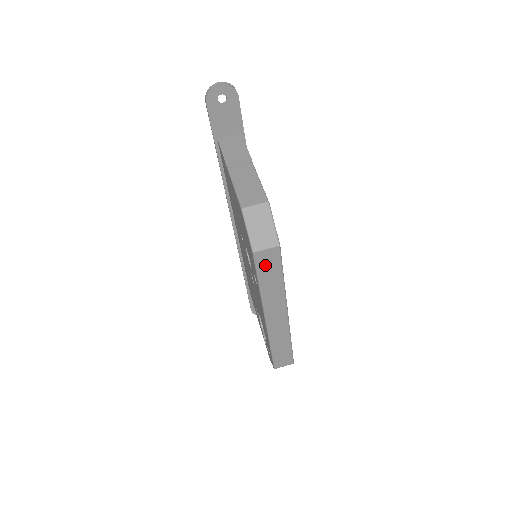
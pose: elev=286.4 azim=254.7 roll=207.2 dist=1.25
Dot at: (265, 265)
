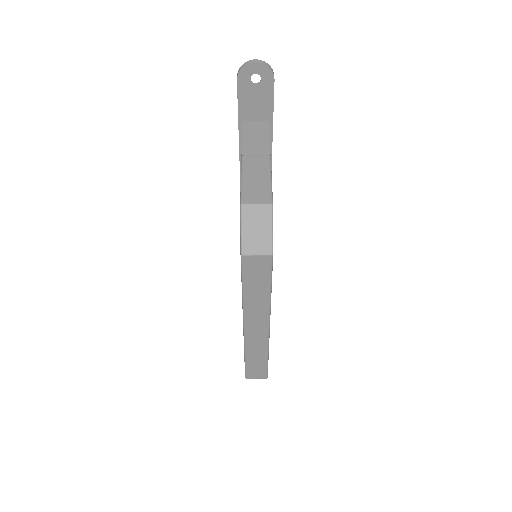
Dot at: (253, 271)
